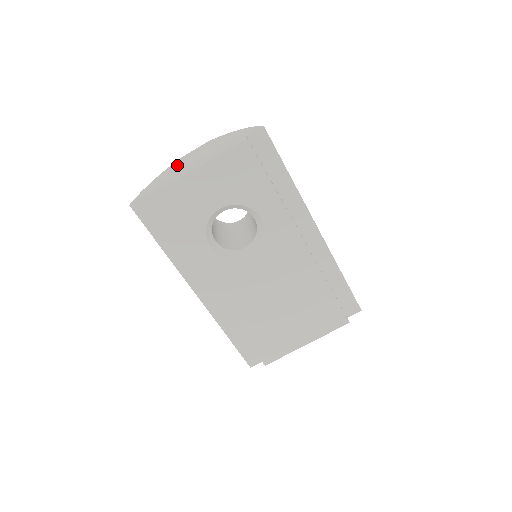
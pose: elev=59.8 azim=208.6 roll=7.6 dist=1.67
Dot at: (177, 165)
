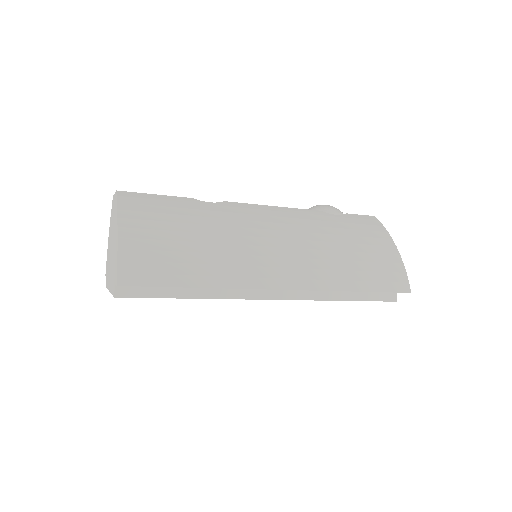
Dot at: occluded
